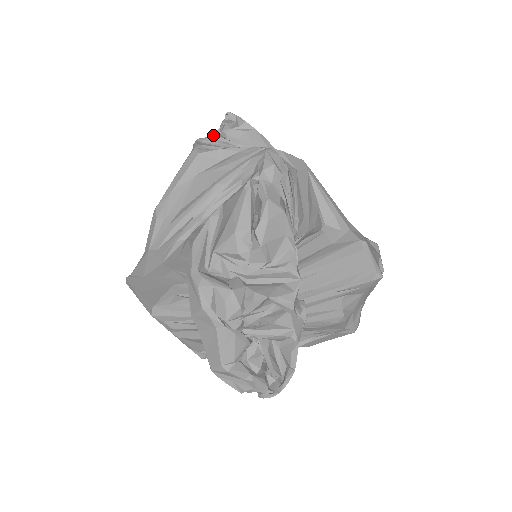
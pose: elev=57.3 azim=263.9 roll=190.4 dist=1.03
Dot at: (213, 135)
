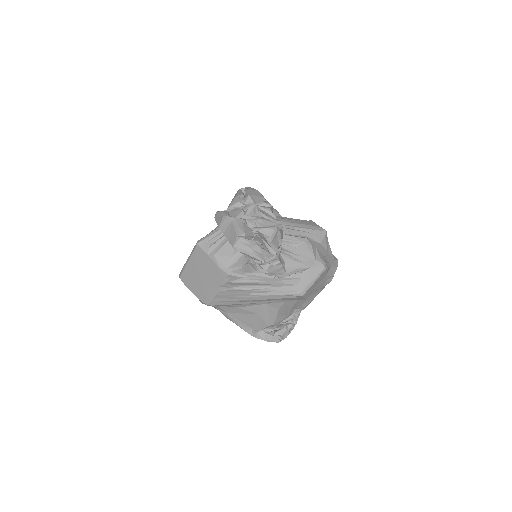
Dot at: occluded
